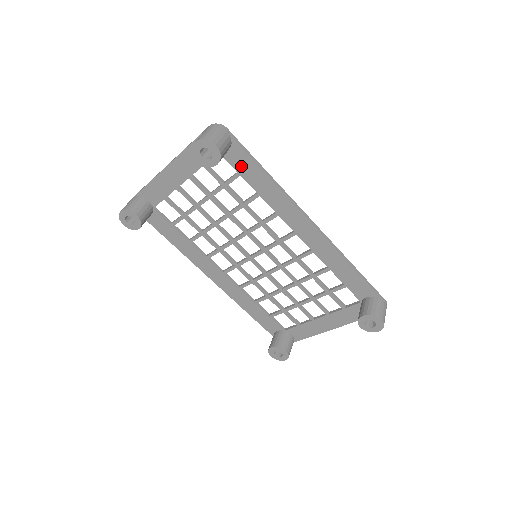
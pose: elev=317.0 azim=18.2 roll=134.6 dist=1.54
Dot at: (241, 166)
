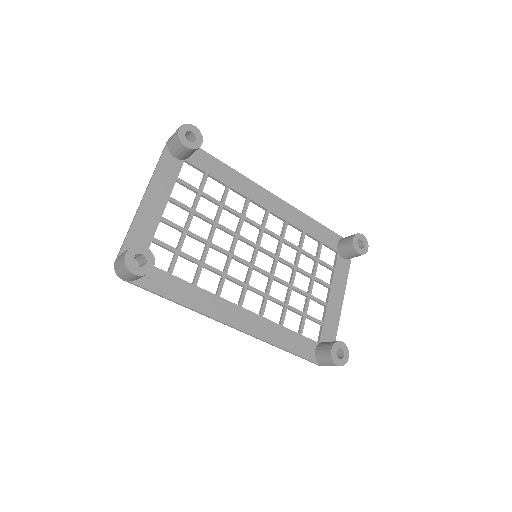
Dot at: (206, 165)
